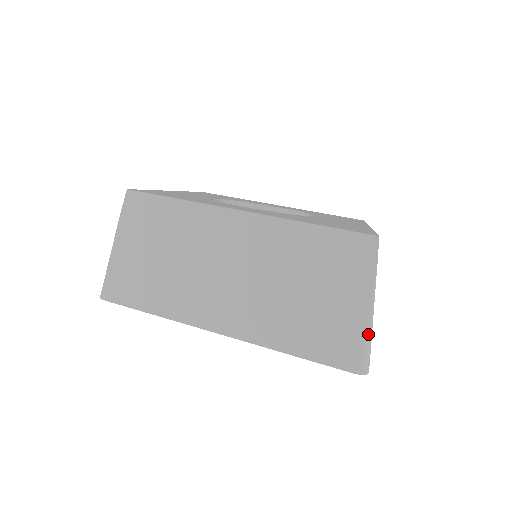
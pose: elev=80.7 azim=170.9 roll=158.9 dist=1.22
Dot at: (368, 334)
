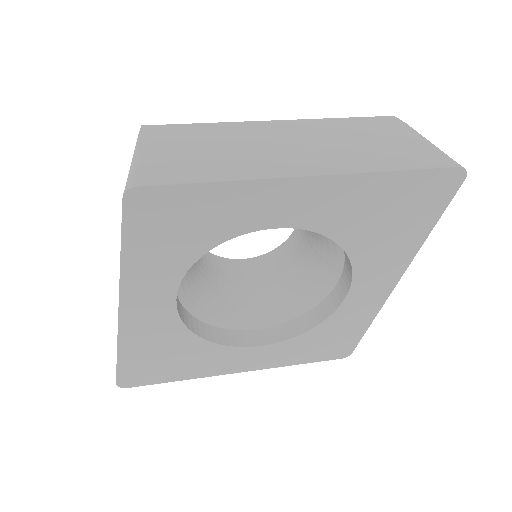
Dot at: (441, 151)
